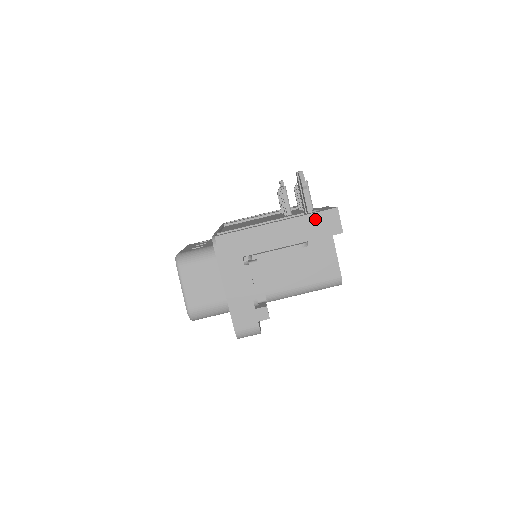
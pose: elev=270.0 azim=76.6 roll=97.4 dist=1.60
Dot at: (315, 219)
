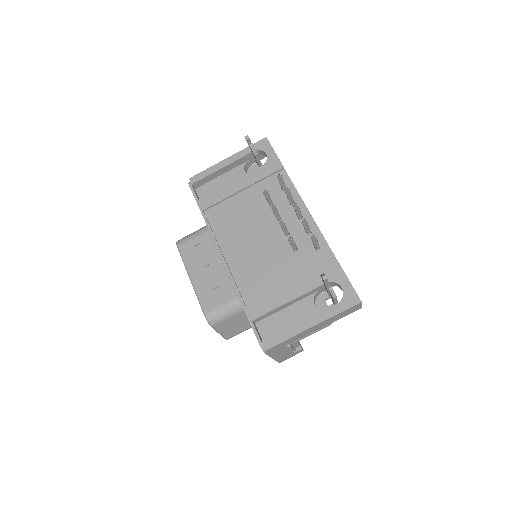
Dot at: (343, 313)
